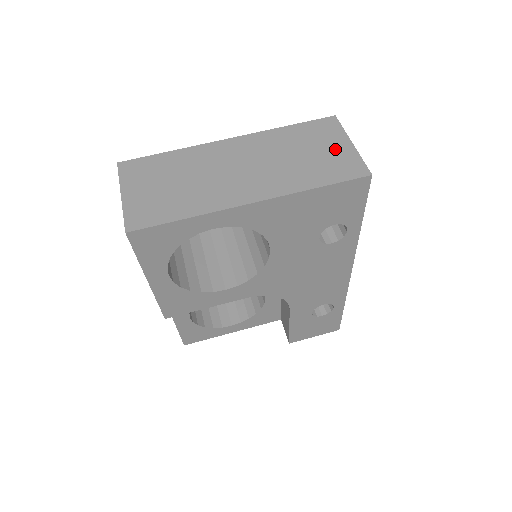
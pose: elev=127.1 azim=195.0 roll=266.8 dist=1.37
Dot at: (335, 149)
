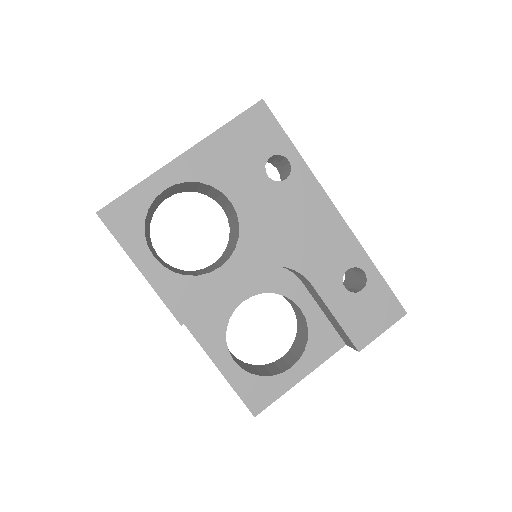
Dot at: occluded
